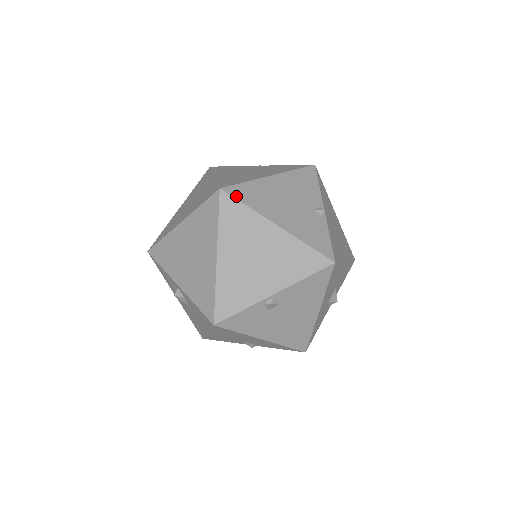
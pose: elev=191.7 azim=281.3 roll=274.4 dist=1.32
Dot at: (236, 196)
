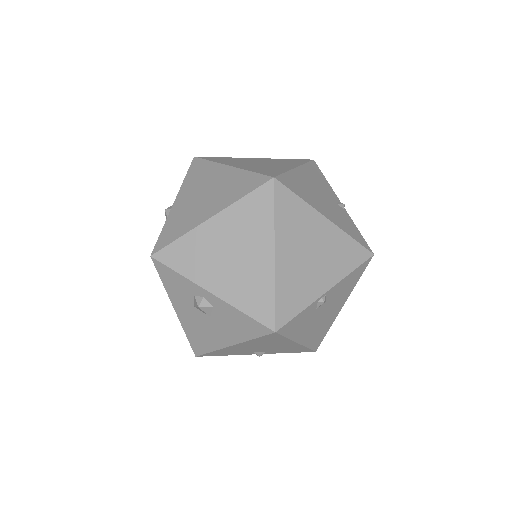
Dot at: (288, 186)
